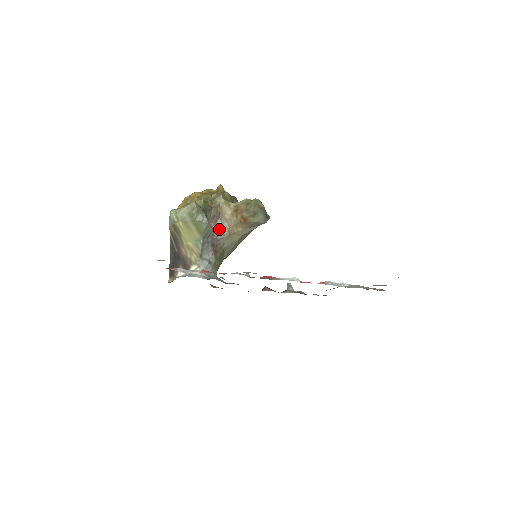
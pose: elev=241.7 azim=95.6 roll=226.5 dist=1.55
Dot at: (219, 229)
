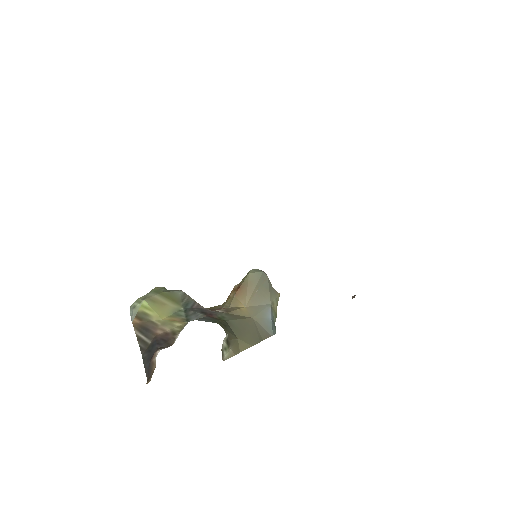
Dot at: occluded
